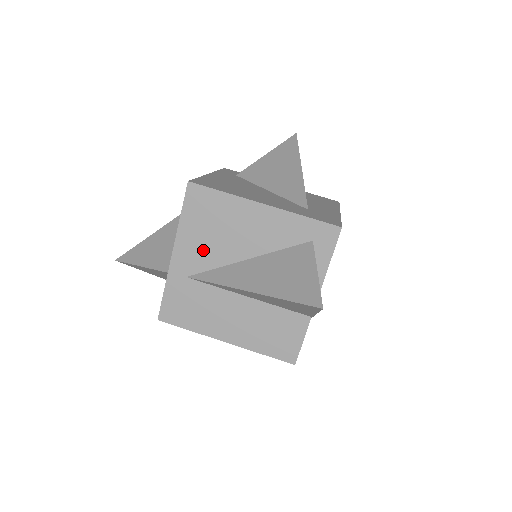
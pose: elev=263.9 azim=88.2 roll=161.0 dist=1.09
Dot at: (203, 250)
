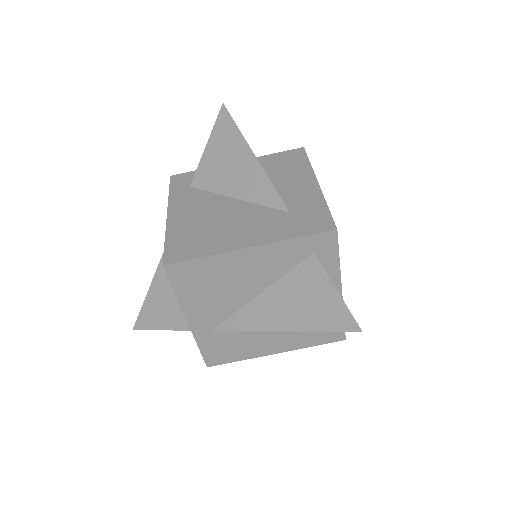
Dot at: (214, 307)
